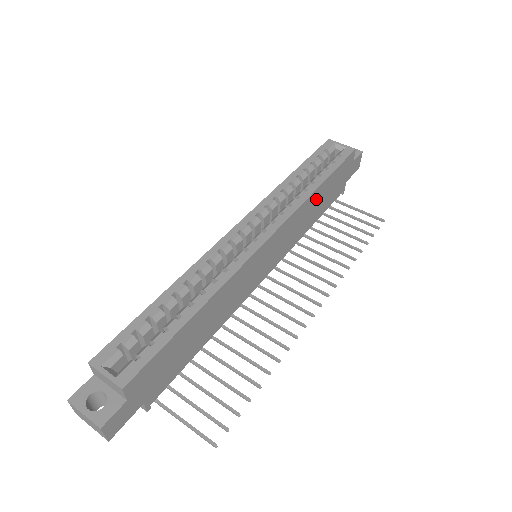
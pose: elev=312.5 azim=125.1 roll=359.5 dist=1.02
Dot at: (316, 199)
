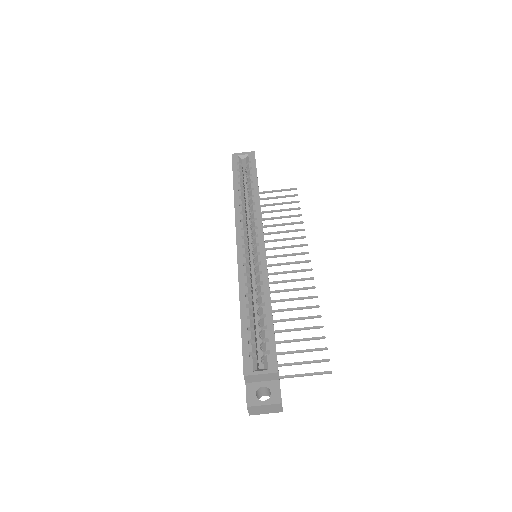
Dot at: occluded
